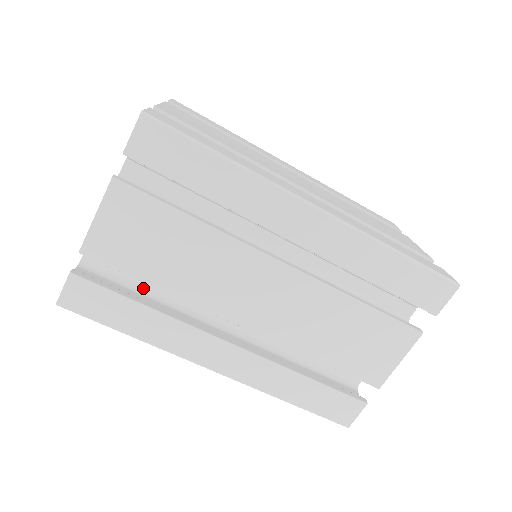
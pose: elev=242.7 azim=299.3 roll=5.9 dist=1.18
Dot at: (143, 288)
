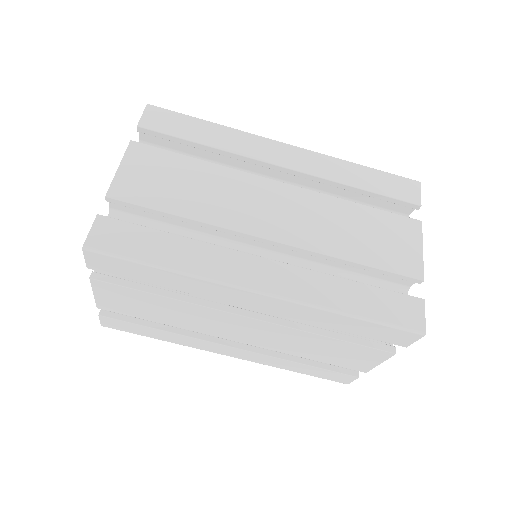
Dot at: occluded
